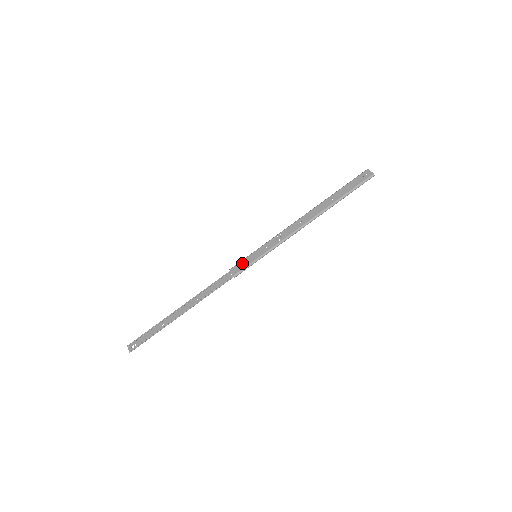
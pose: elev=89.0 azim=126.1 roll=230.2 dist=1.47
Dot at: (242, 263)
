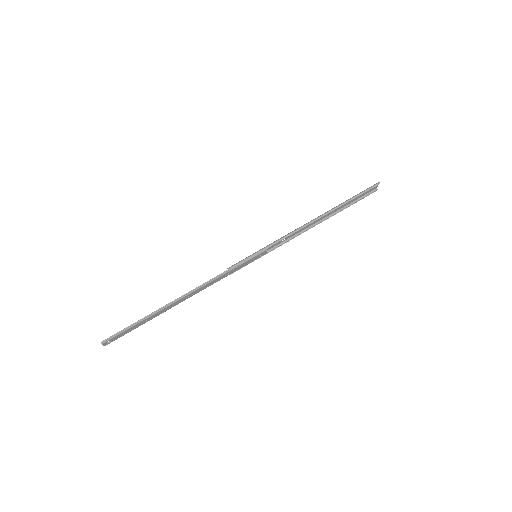
Dot at: occluded
